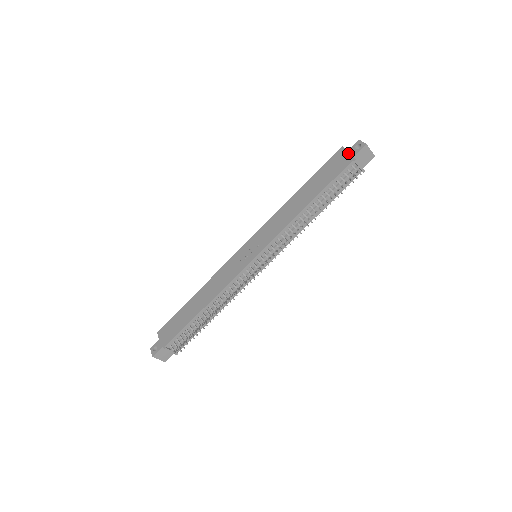
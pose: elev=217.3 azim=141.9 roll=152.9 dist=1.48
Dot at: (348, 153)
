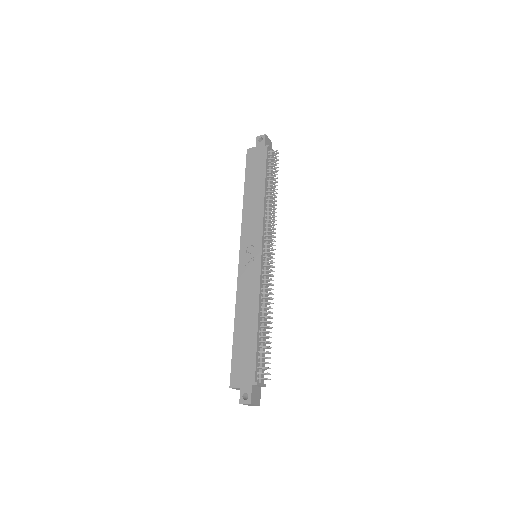
Dot at: (258, 147)
